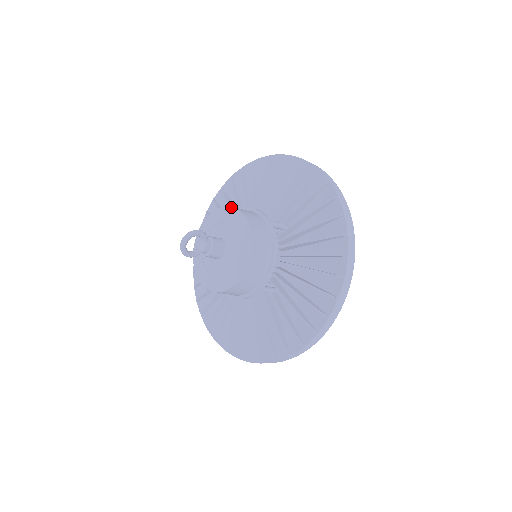
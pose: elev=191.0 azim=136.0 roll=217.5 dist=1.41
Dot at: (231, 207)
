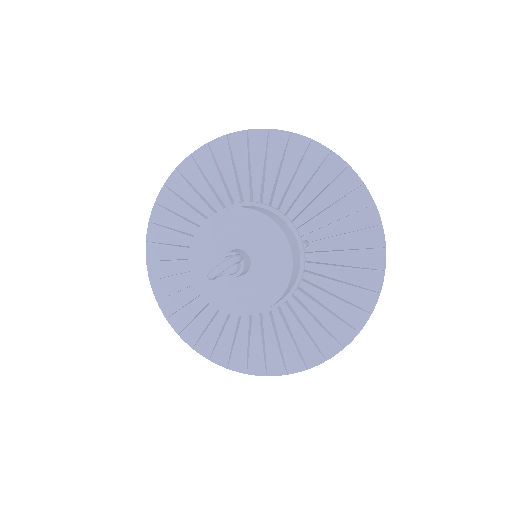
Dot at: (273, 221)
